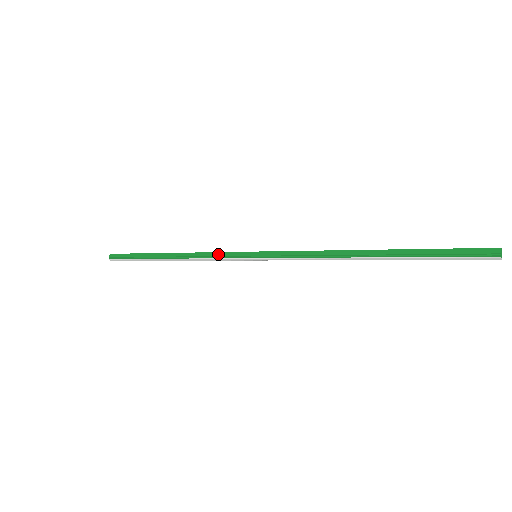
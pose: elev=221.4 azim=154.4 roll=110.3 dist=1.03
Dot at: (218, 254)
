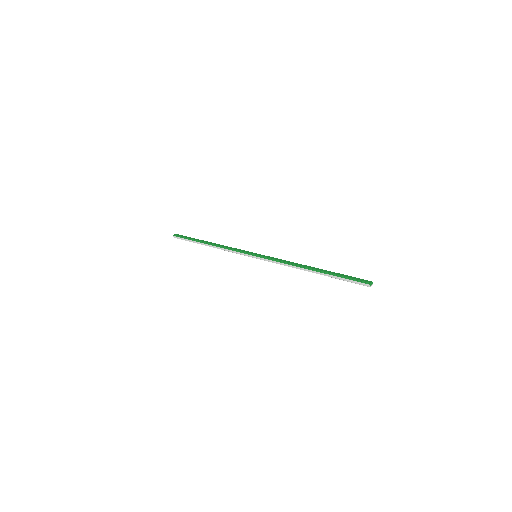
Dot at: (237, 249)
